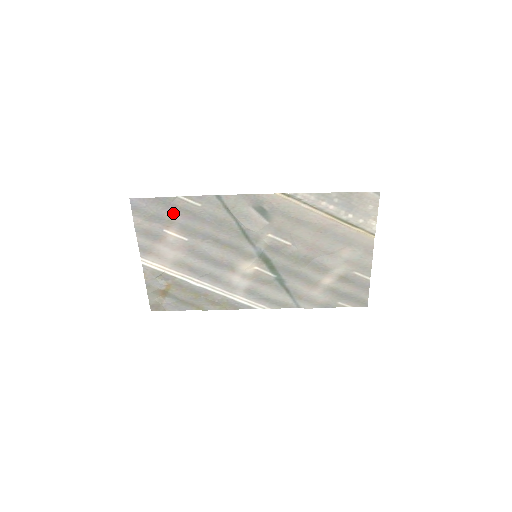
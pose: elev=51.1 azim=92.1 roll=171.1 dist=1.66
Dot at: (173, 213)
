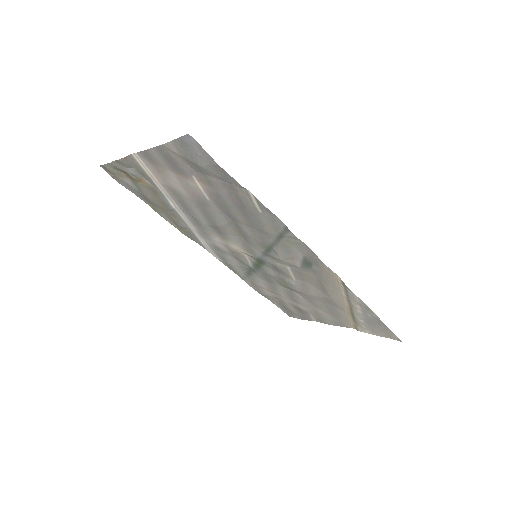
Dot at: (223, 186)
